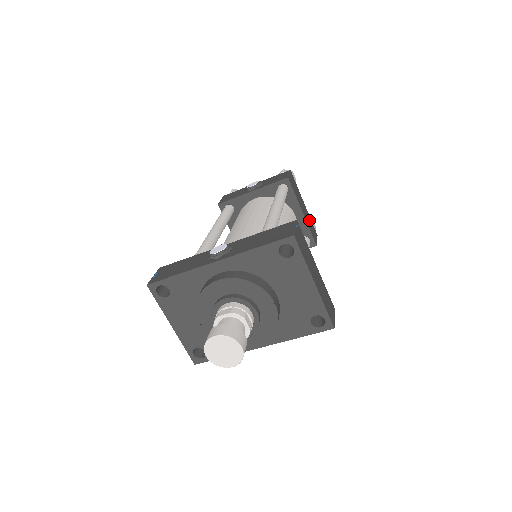
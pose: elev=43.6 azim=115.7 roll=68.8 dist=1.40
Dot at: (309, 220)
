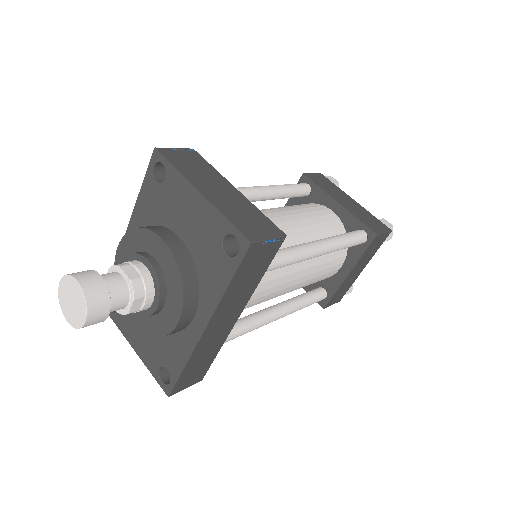
Dot at: (363, 213)
